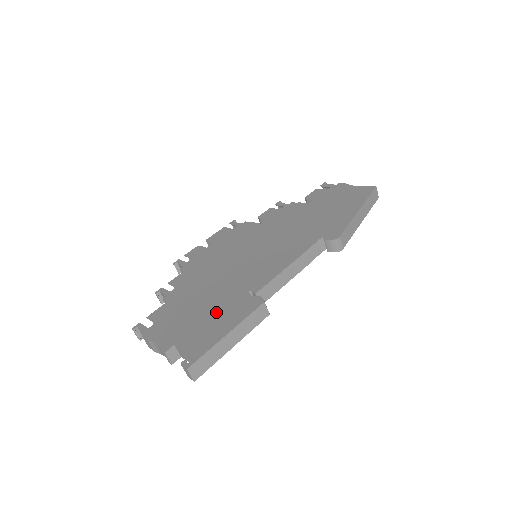
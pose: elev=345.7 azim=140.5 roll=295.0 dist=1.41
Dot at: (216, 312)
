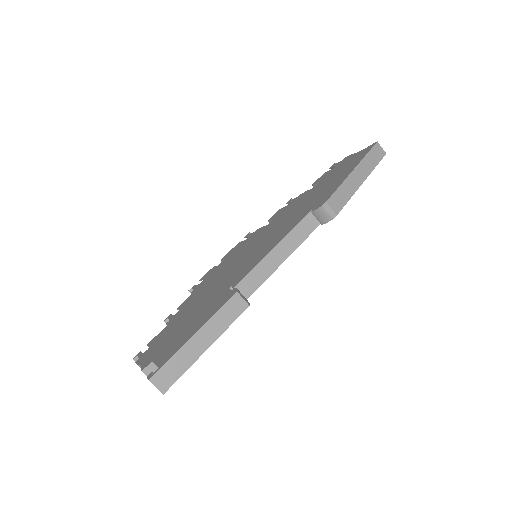
Dot at: (196, 318)
